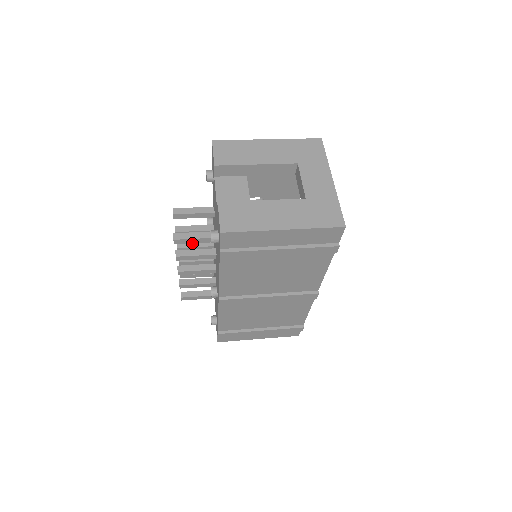
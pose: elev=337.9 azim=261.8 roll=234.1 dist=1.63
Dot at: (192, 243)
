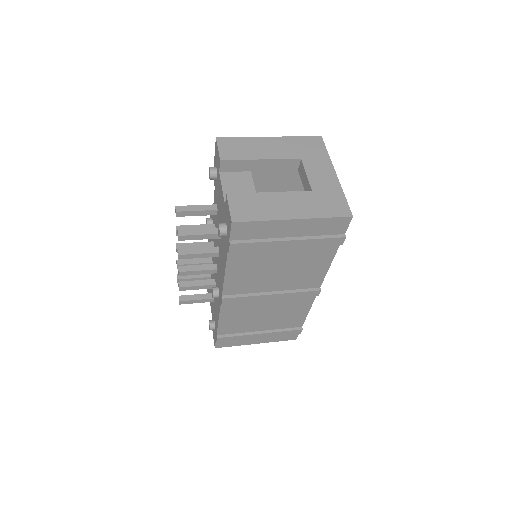
Dot at: (192, 244)
